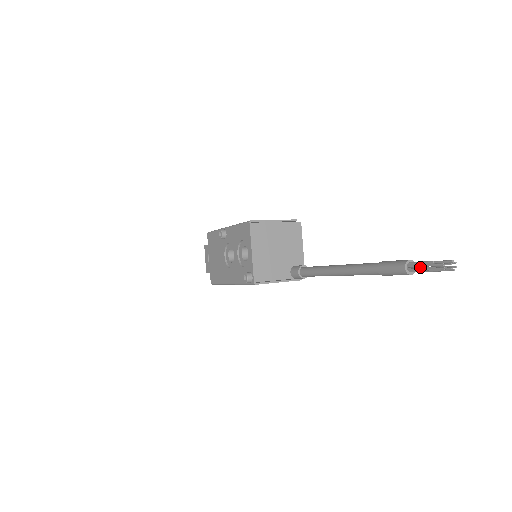
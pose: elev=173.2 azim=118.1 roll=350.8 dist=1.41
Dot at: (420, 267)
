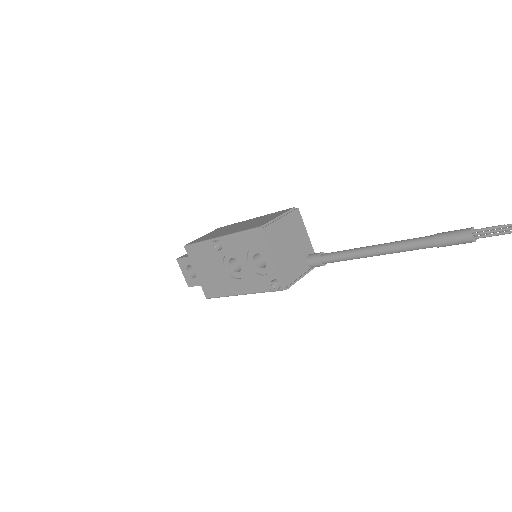
Dot at: (485, 232)
